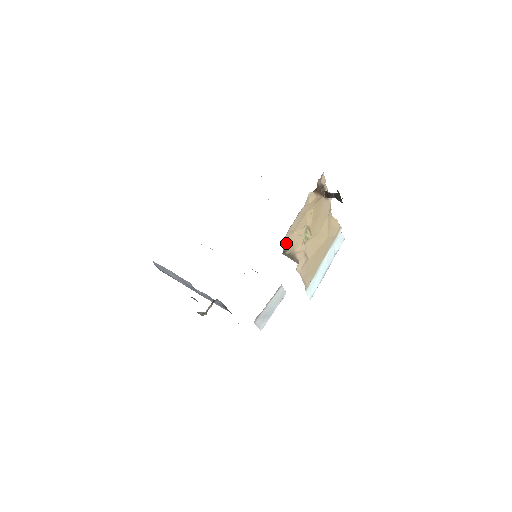
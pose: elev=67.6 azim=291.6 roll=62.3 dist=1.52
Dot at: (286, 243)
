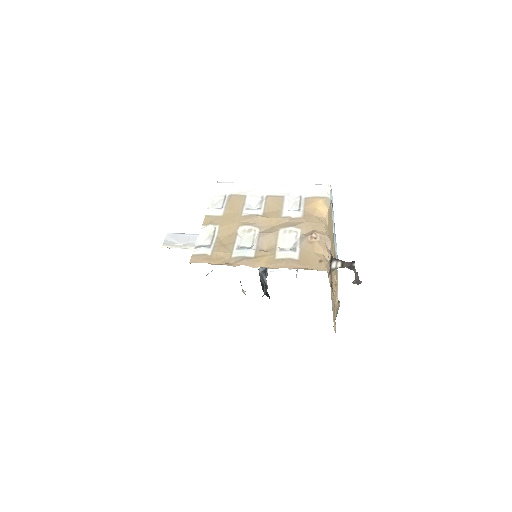
Dot at: (335, 329)
